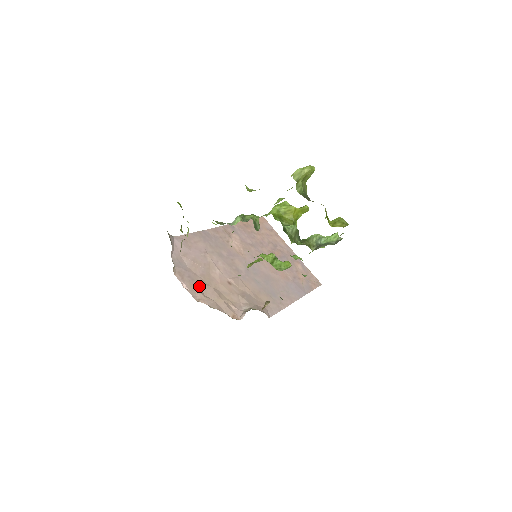
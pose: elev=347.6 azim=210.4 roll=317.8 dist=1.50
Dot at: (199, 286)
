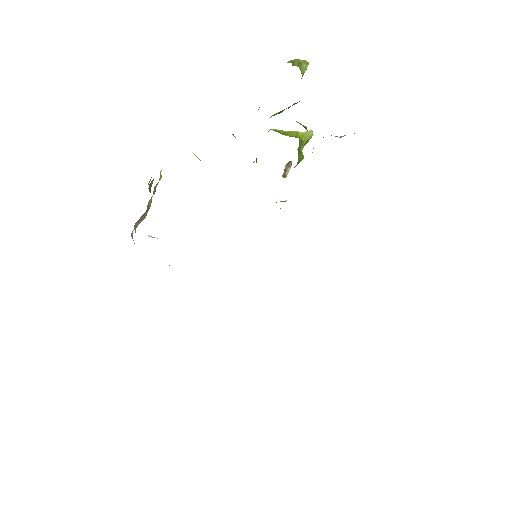
Dot at: occluded
